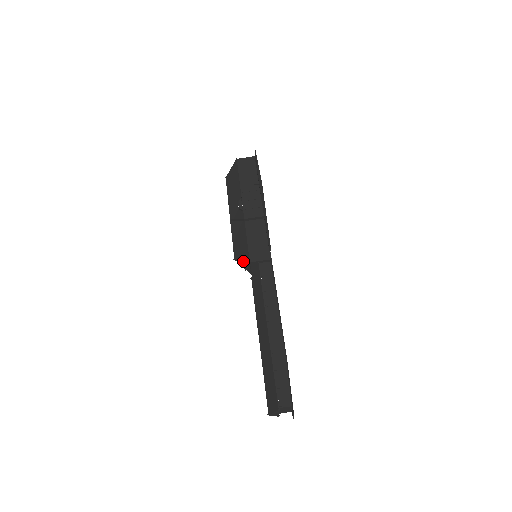
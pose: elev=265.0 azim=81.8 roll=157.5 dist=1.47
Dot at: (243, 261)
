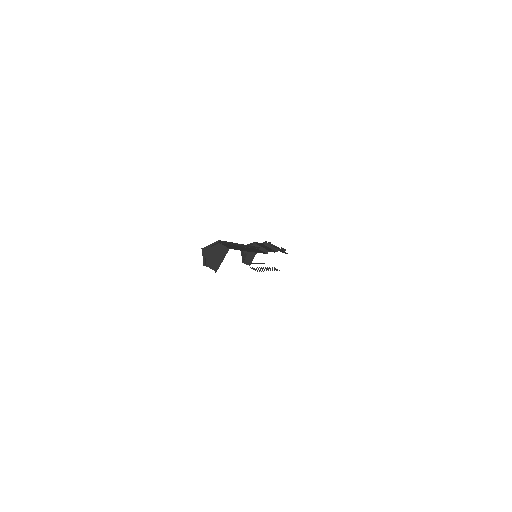
Dot at: (248, 244)
